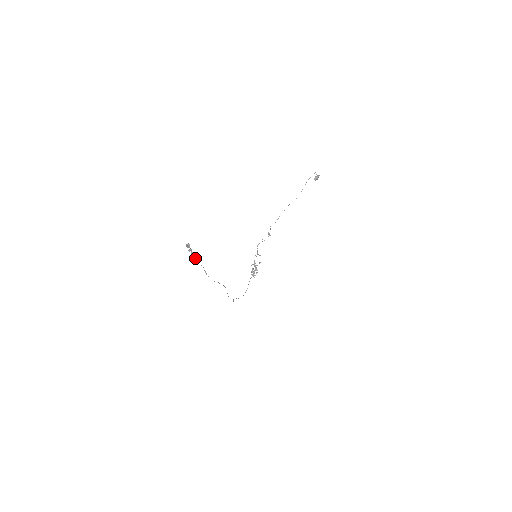
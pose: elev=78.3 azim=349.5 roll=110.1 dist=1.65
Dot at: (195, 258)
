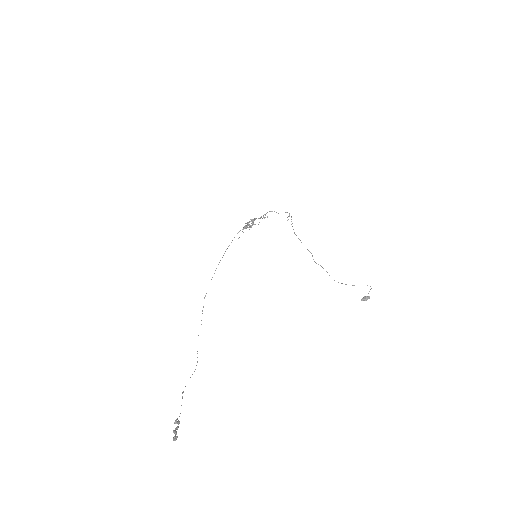
Dot at: (177, 419)
